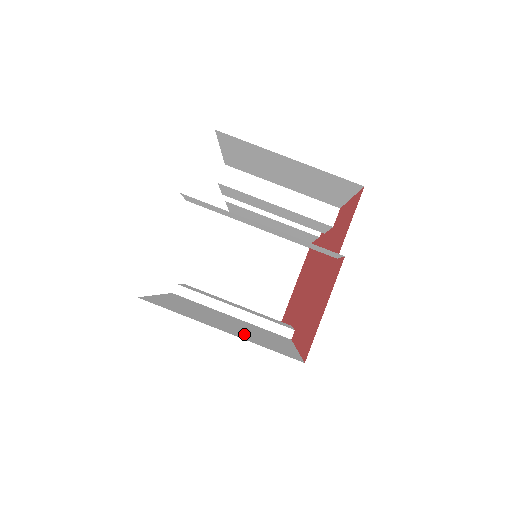
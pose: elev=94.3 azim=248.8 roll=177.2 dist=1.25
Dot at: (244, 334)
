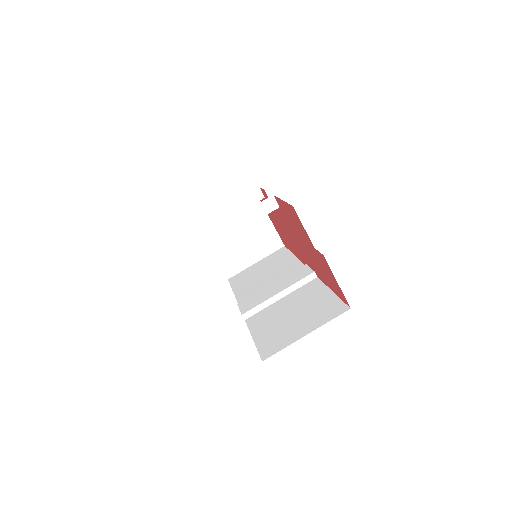
Dot at: (311, 319)
